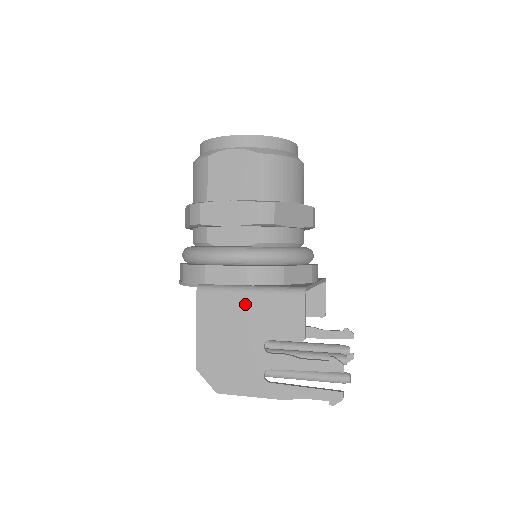
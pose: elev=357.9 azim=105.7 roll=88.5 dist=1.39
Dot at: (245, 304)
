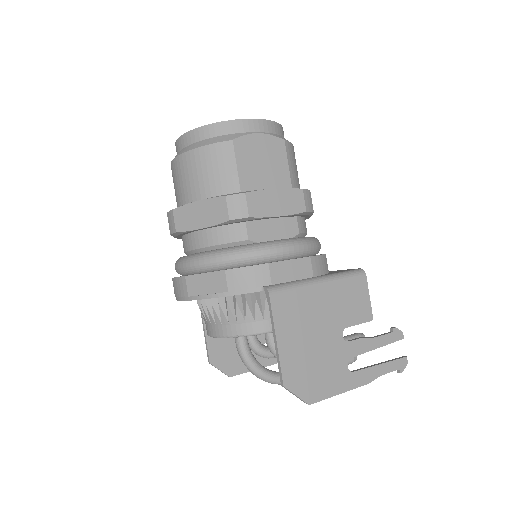
Dot at: (319, 296)
